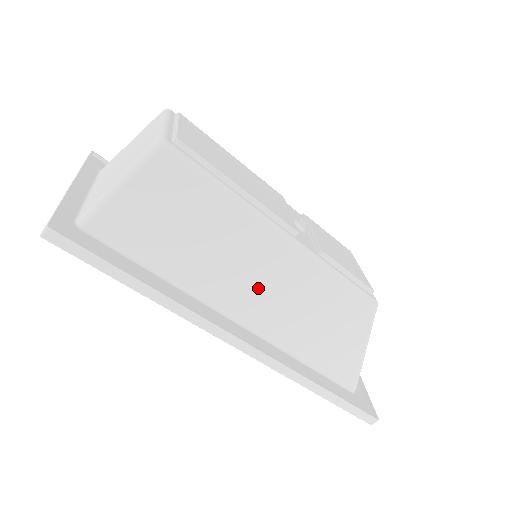
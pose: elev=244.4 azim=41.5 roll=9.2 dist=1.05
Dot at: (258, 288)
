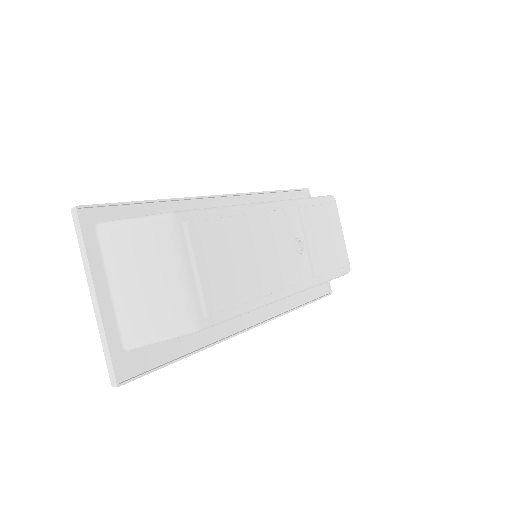
Dot at: occluded
